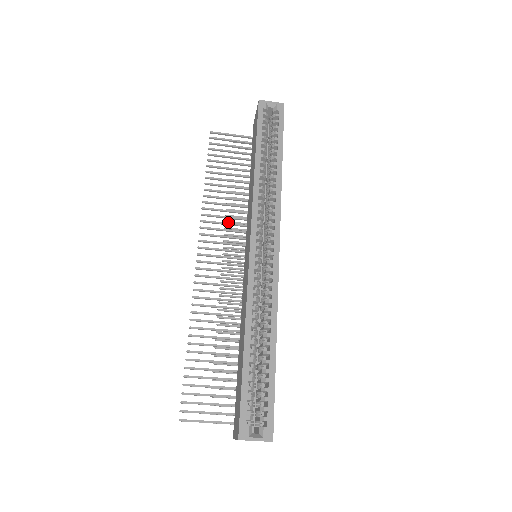
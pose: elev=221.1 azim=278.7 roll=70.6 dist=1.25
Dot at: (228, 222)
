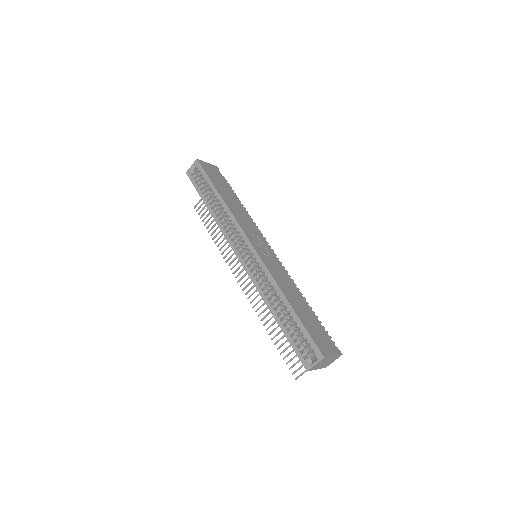
Dot at: occluded
